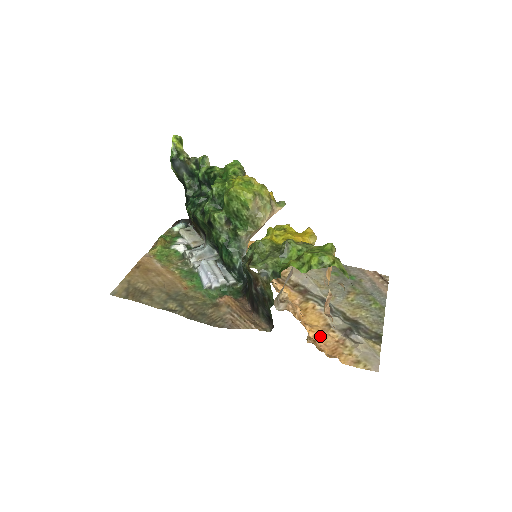
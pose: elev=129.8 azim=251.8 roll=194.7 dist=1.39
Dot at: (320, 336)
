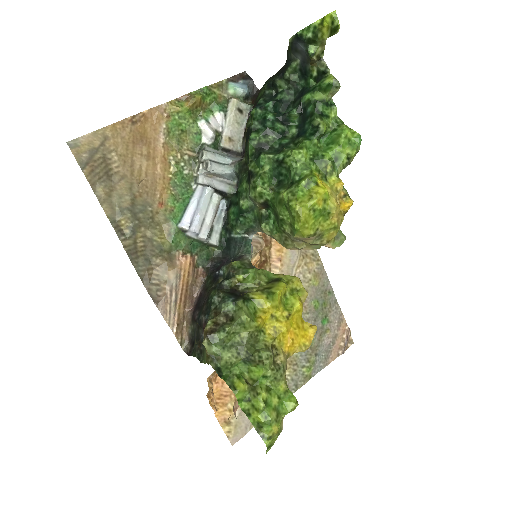
Dot at: occluded
